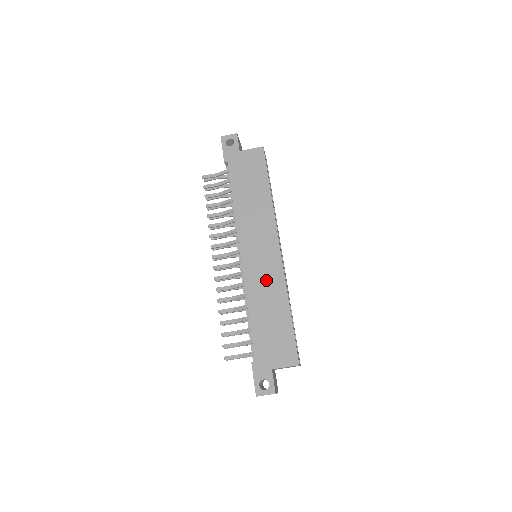
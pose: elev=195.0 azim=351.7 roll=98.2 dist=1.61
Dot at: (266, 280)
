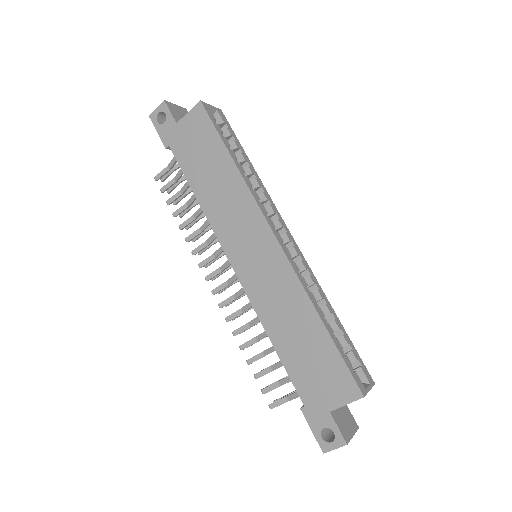
Dot at: (275, 290)
